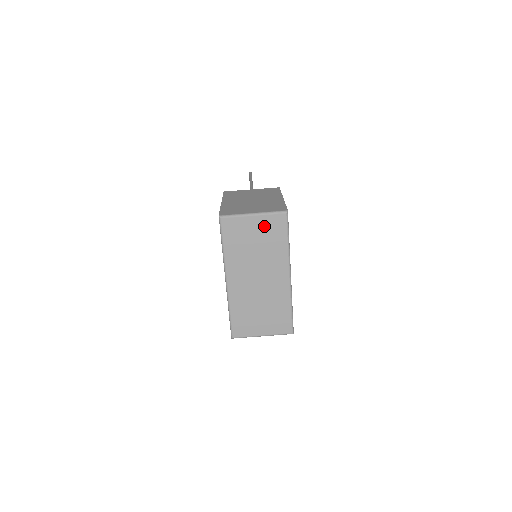
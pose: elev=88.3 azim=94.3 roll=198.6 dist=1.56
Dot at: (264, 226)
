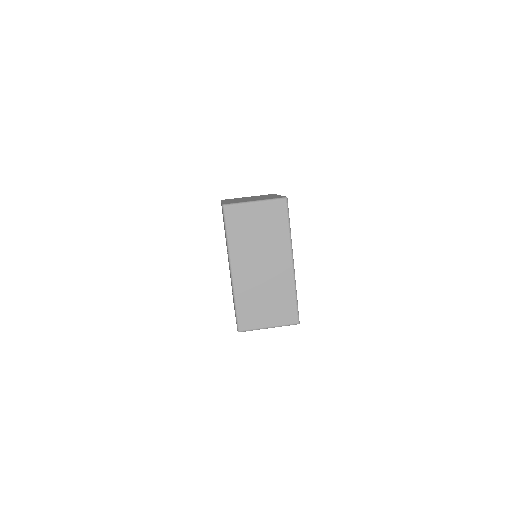
Dot at: (266, 213)
